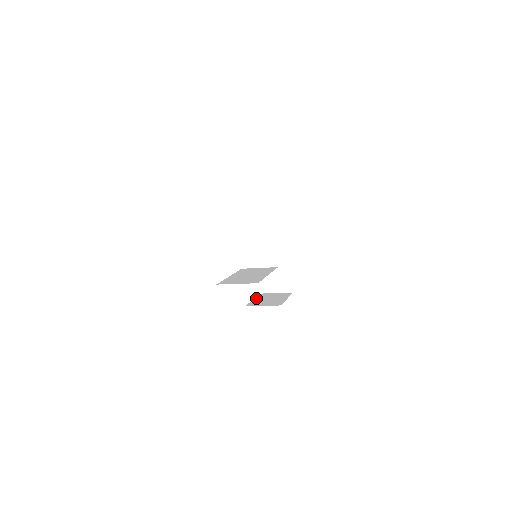
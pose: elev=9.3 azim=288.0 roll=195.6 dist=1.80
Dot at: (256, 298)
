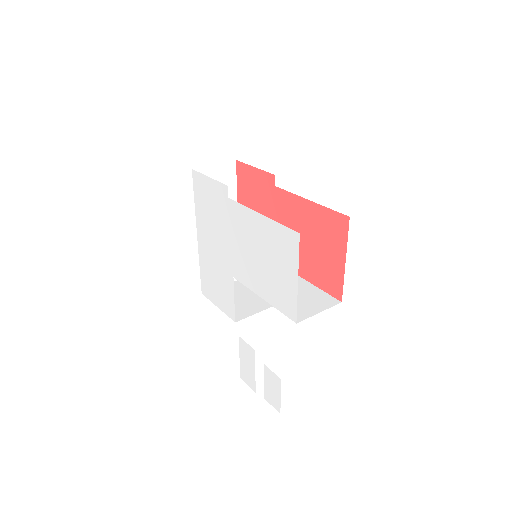
Dot at: occluded
